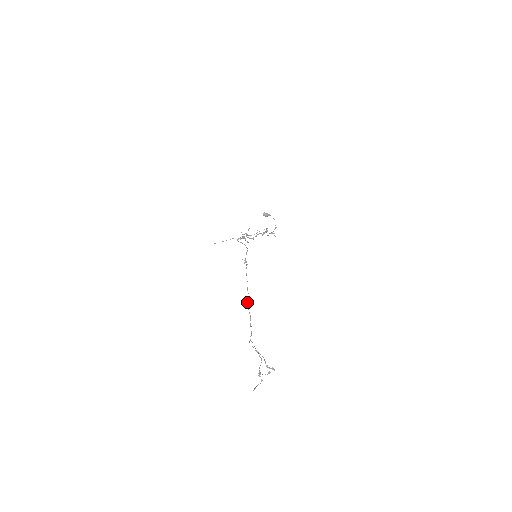
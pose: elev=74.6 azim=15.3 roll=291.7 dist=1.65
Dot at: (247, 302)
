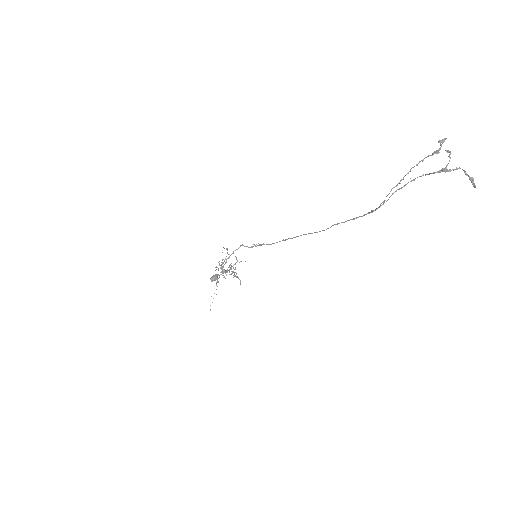
Dot at: occluded
